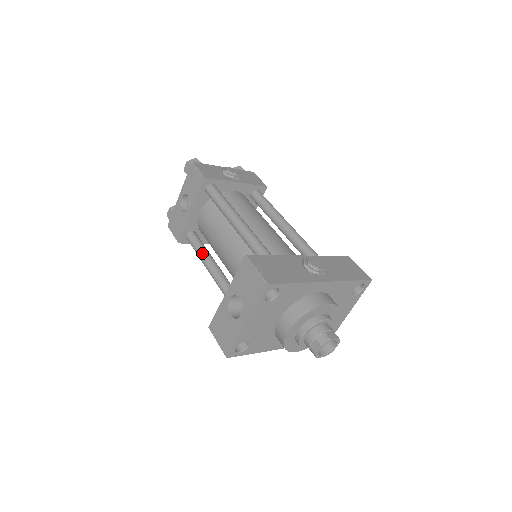
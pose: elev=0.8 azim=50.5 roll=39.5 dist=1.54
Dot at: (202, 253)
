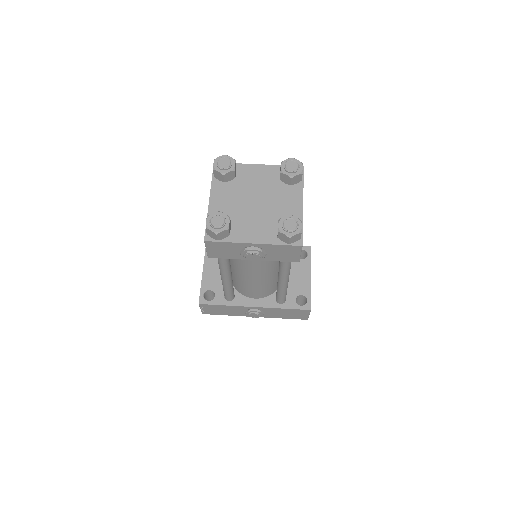
Dot at: occluded
